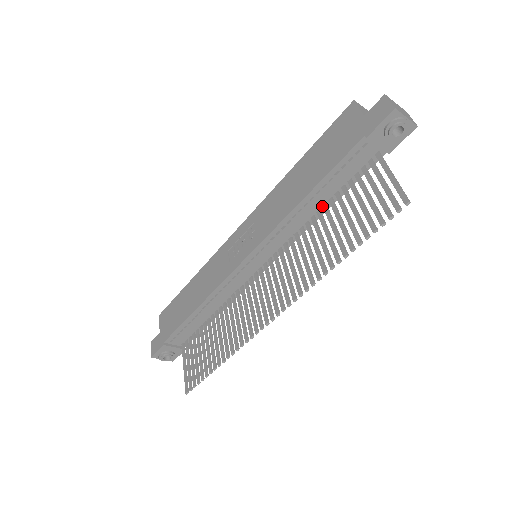
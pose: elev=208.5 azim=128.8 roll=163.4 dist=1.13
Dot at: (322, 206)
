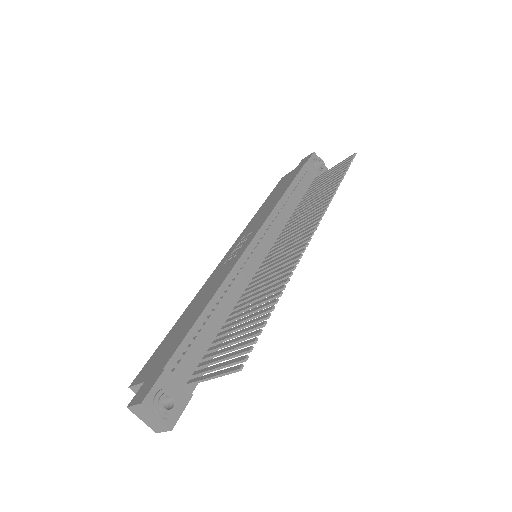
Dot at: (296, 207)
